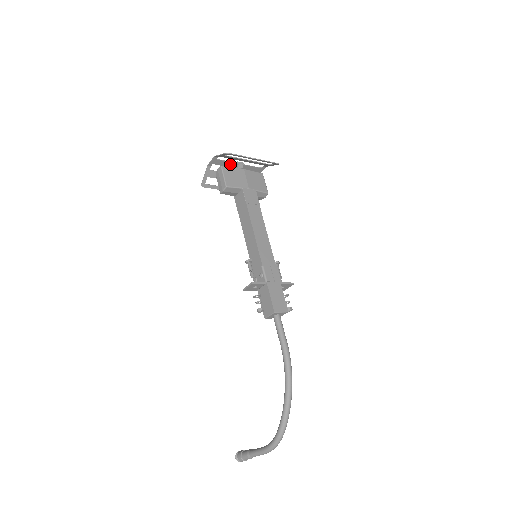
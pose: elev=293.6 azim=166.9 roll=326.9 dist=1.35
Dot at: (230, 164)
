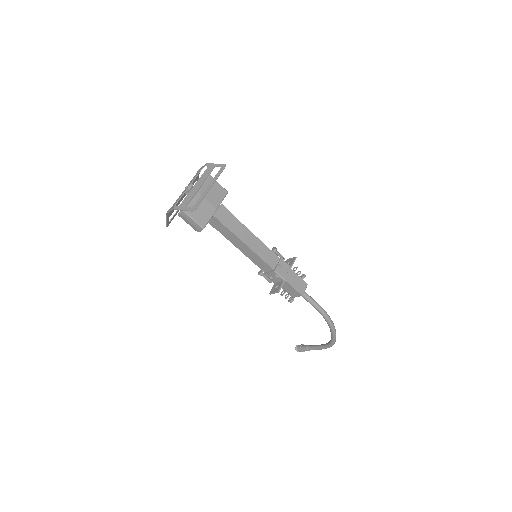
Dot at: (182, 195)
